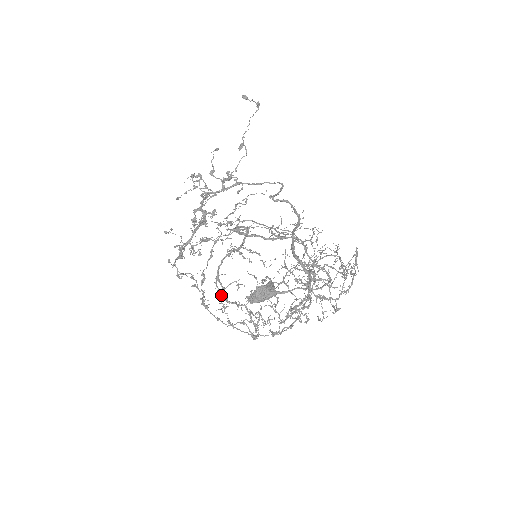
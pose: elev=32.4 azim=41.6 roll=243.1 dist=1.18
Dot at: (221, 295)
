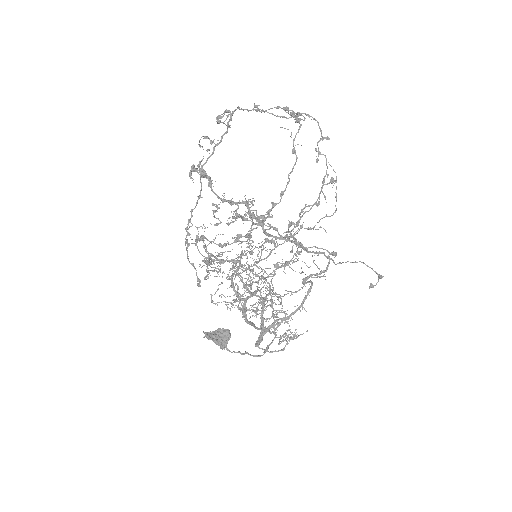
Dot at: (204, 248)
